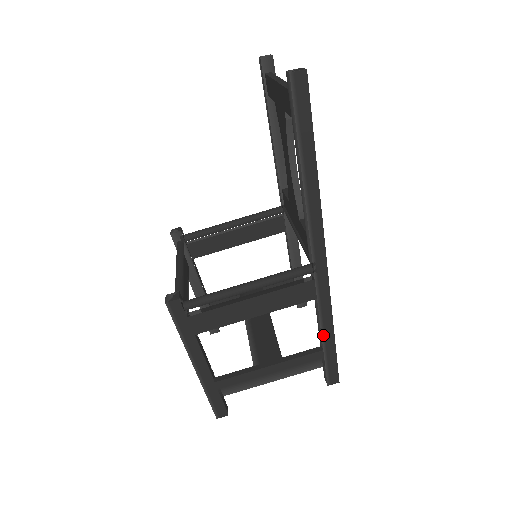
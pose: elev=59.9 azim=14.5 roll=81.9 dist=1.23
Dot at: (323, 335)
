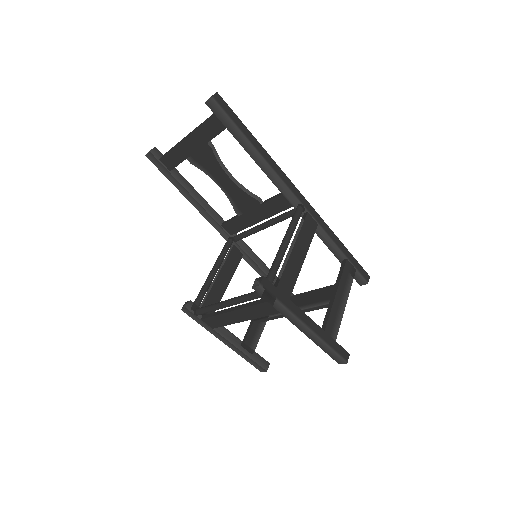
Dot at: (339, 248)
